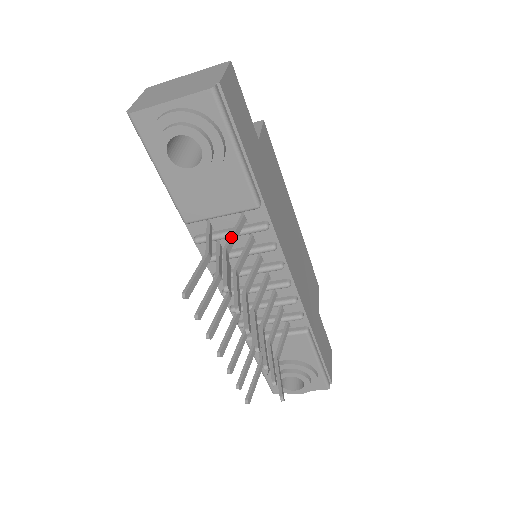
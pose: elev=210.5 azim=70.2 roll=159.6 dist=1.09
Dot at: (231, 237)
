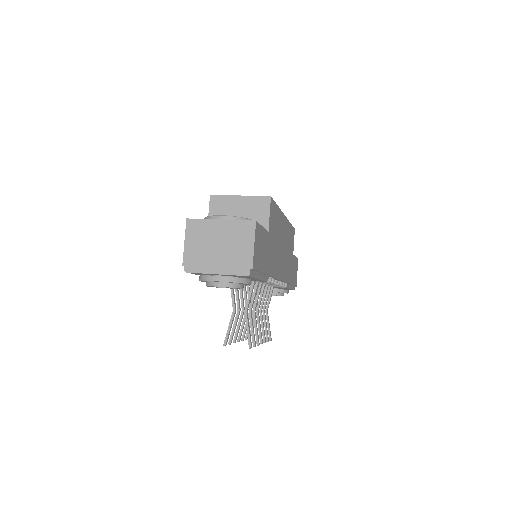
Dot at: (249, 300)
